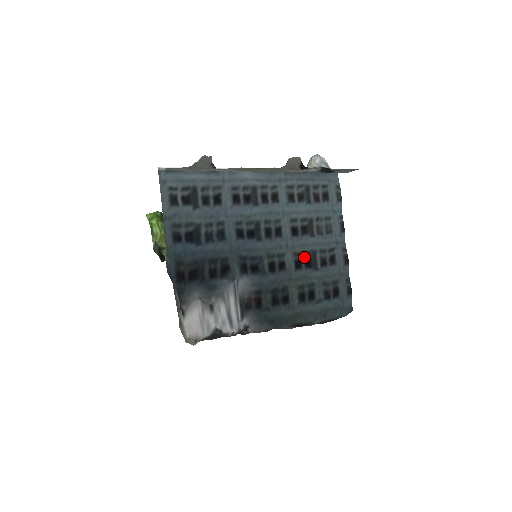
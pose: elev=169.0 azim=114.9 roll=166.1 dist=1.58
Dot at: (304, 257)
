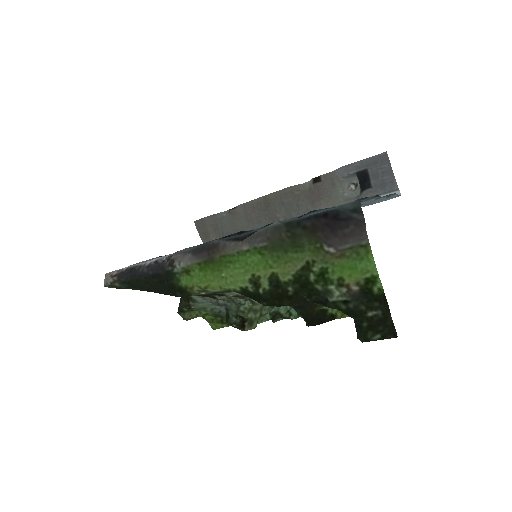
Dot at: occluded
